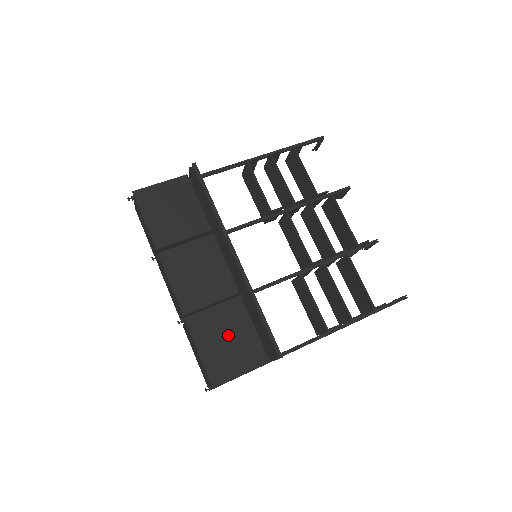
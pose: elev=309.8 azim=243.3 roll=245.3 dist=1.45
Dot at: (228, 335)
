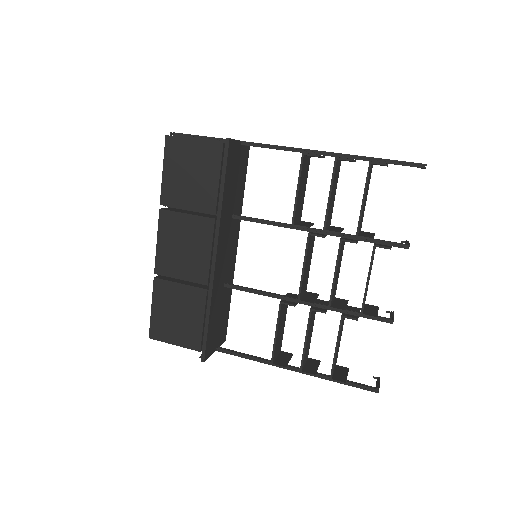
Dot at: (180, 312)
